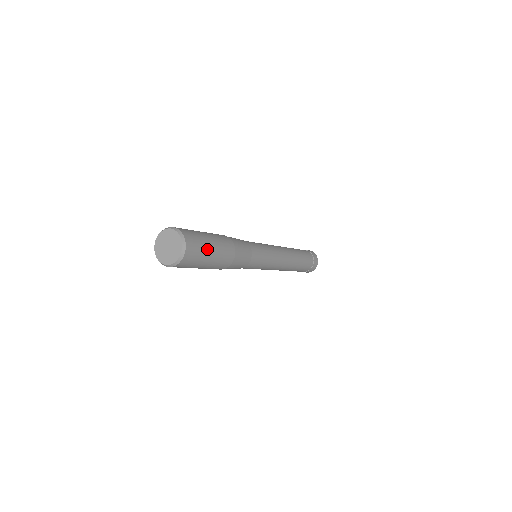
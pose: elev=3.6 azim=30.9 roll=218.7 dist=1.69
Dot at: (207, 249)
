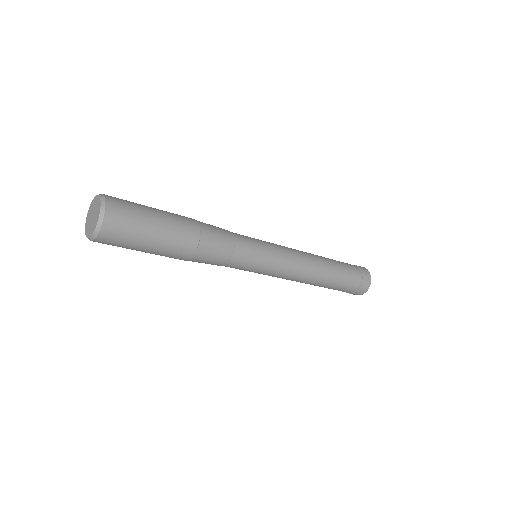
Dot at: (145, 211)
